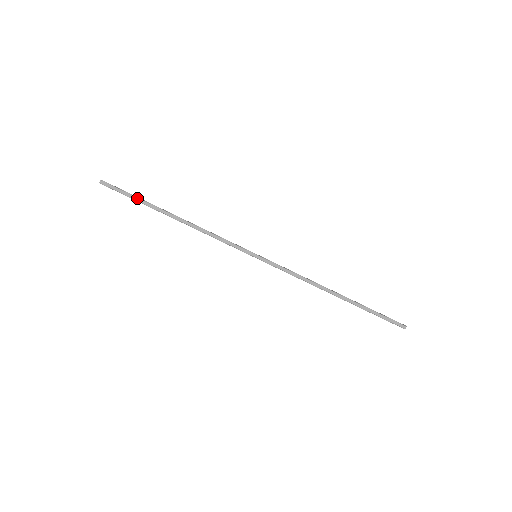
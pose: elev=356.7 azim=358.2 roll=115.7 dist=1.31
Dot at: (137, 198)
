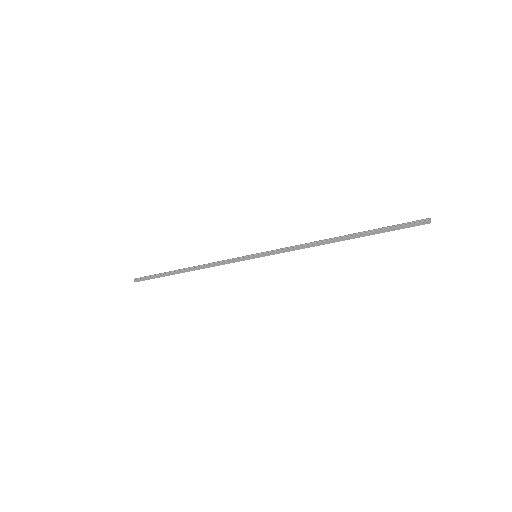
Dot at: (158, 276)
